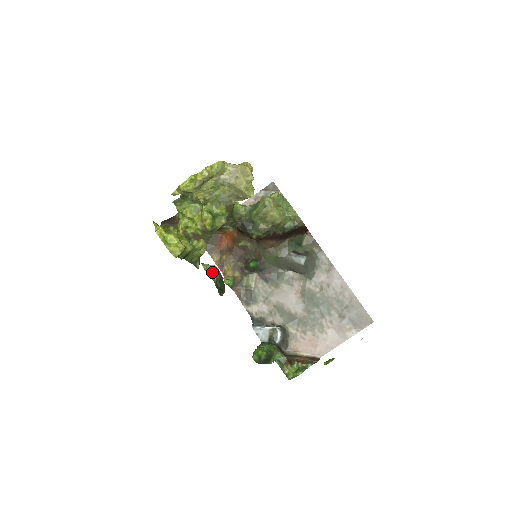
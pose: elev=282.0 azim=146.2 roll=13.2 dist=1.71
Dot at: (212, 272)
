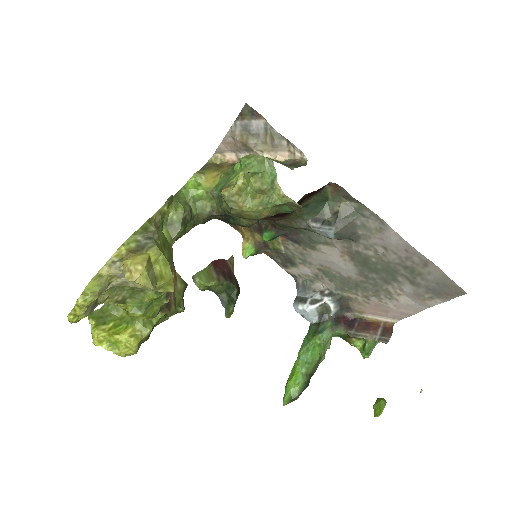
Dot at: (209, 287)
